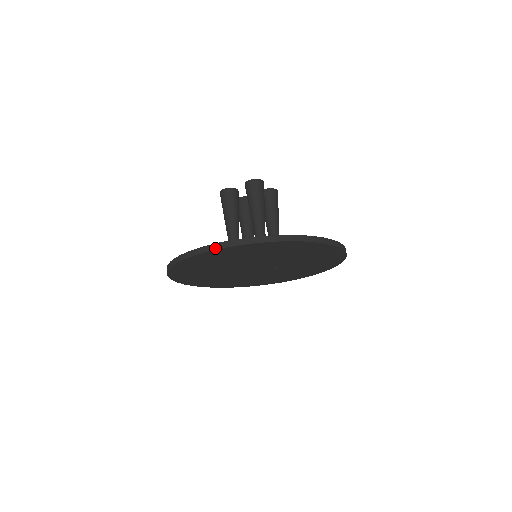
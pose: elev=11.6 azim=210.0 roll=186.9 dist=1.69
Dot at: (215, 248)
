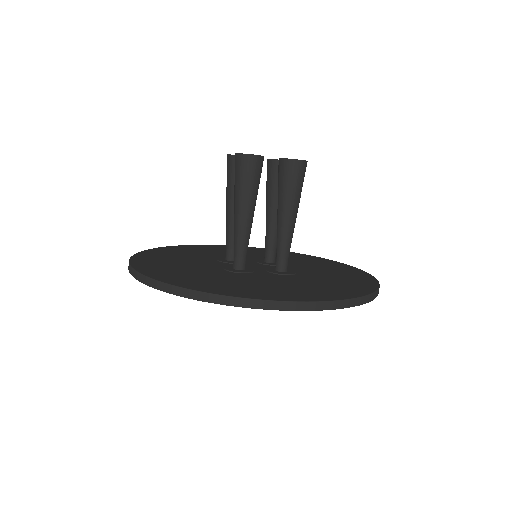
Dot at: (311, 309)
